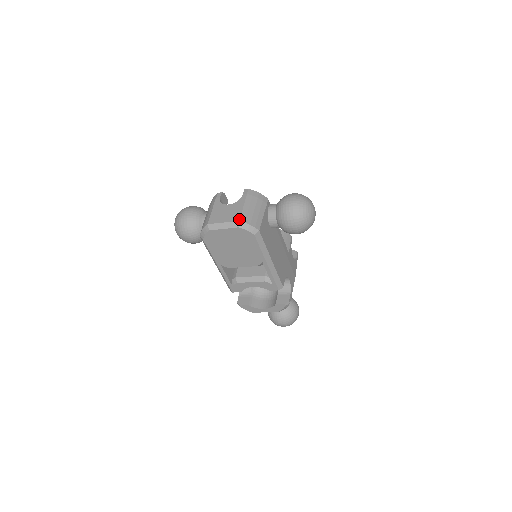
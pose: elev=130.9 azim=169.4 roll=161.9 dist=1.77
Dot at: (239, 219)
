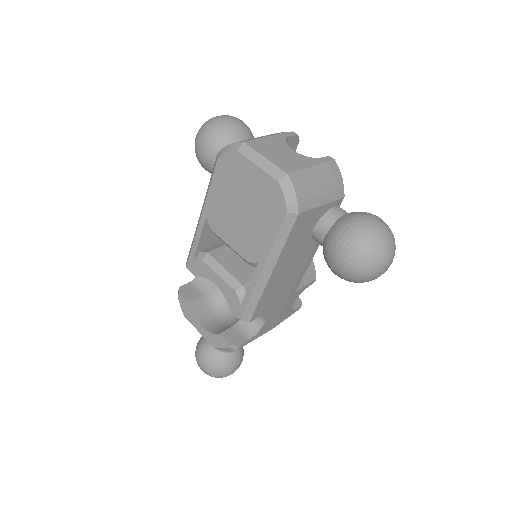
Dot at: (290, 172)
